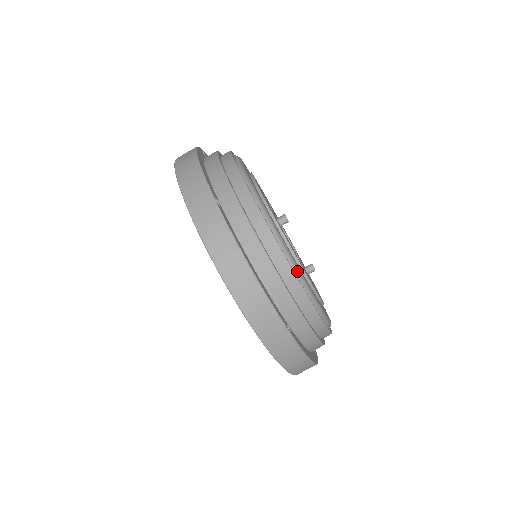
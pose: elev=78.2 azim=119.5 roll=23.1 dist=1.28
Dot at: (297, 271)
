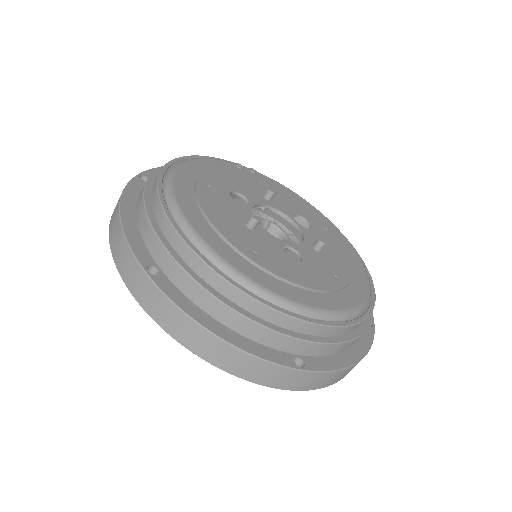
Dot at: (277, 301)
